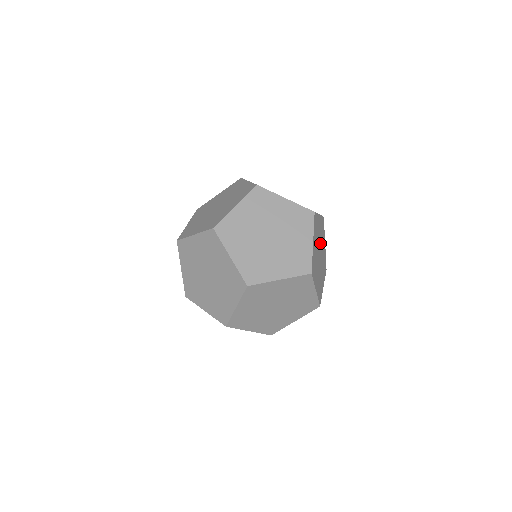
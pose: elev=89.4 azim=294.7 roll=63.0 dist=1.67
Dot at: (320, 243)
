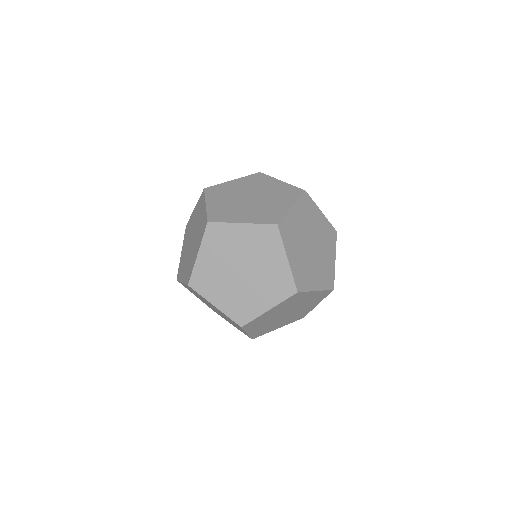
Dot at: occluded
